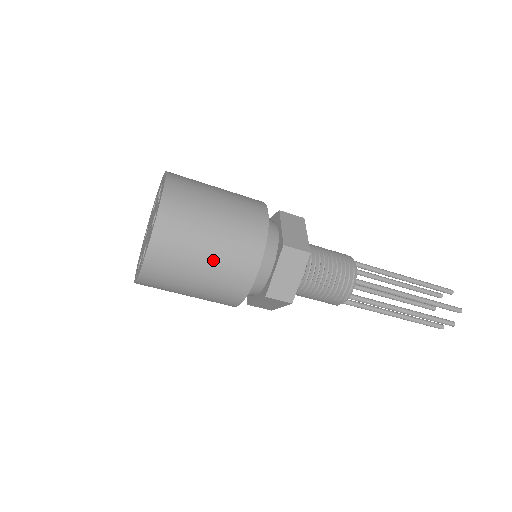
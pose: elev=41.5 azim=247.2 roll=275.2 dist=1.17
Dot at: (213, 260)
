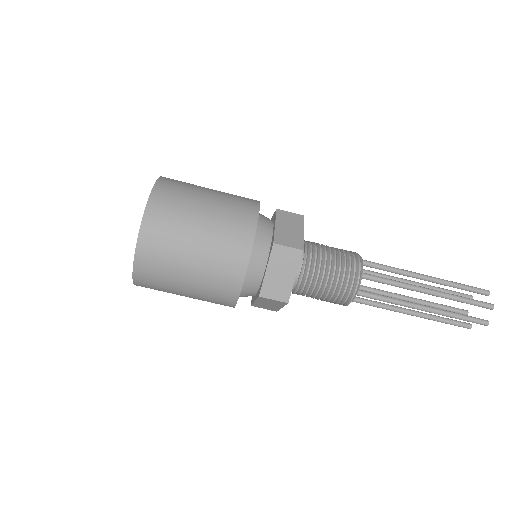
Dot at: (214, 203)
